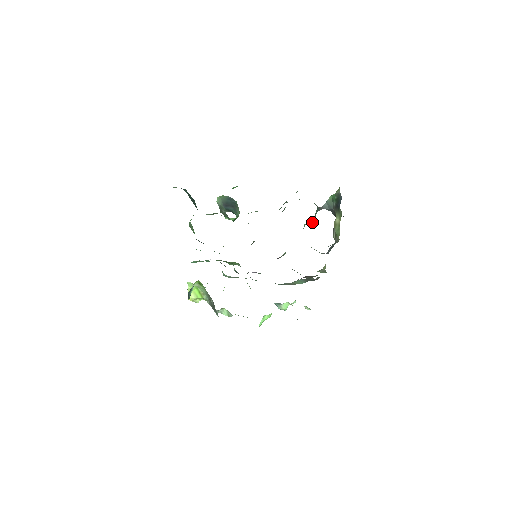
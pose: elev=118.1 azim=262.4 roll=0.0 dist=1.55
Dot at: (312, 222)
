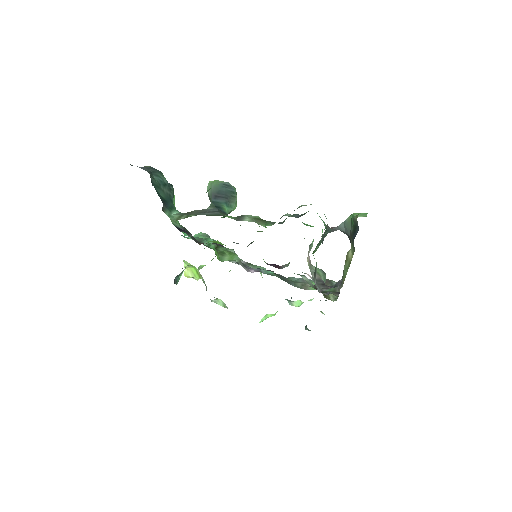
Dot at: occluded
